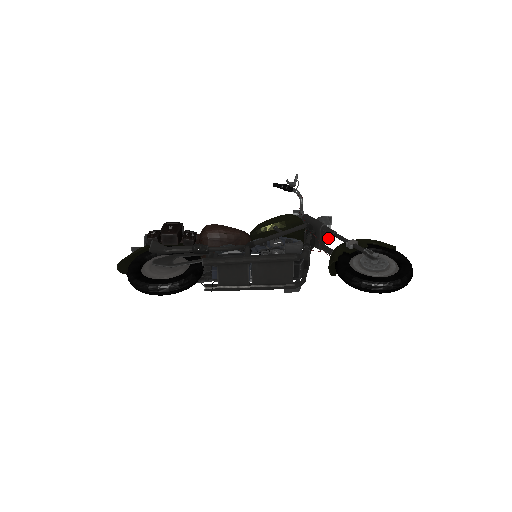
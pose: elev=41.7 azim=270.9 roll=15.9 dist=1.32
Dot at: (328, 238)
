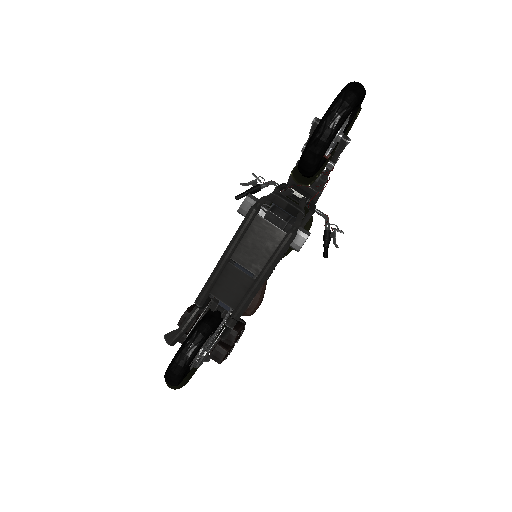
Dot at: (319, 177)
